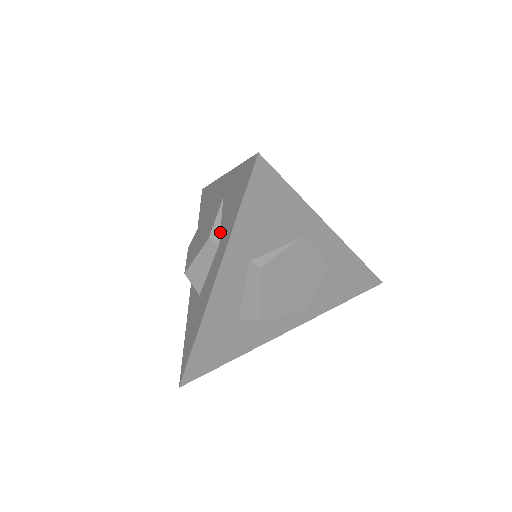
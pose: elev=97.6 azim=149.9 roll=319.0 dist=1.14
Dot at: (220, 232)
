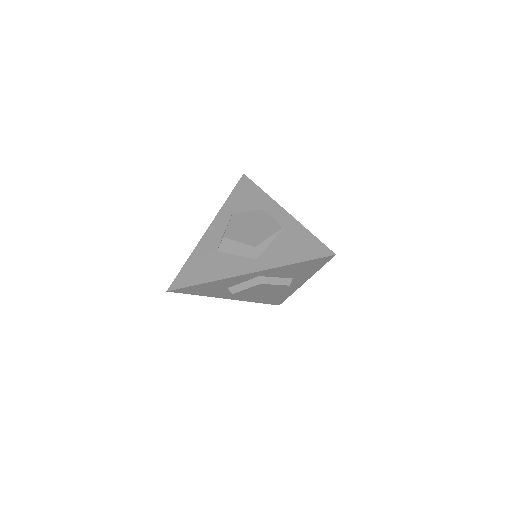
Dot at: occluded
